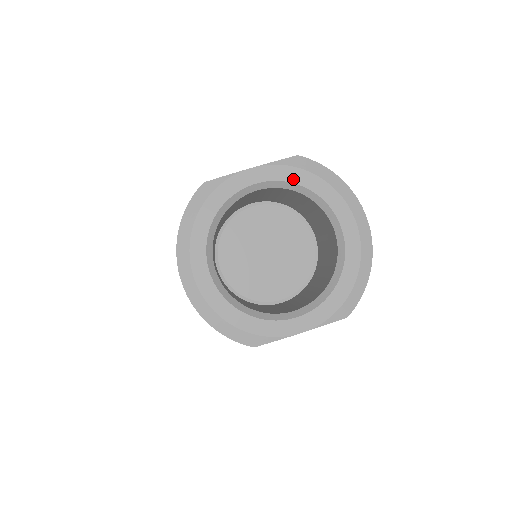
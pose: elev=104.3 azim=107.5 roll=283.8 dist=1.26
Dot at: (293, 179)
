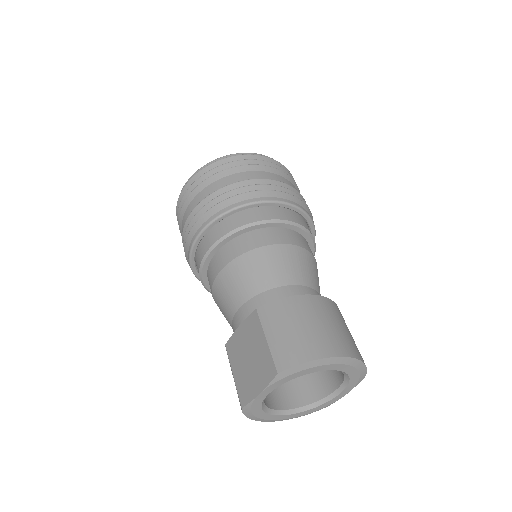
Dot at: (286, 381)
